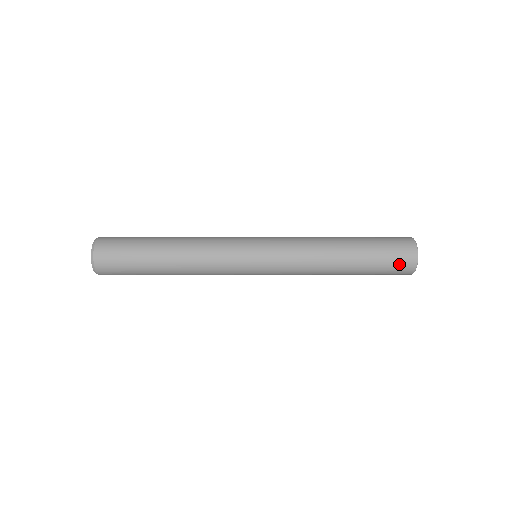
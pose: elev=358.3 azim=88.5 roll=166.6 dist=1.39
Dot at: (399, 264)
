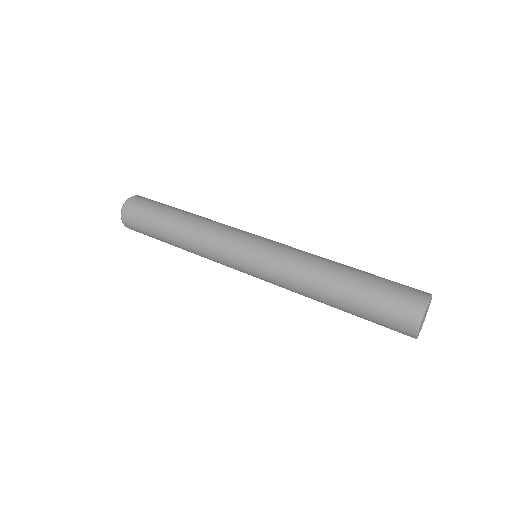
Dot at: occluded
